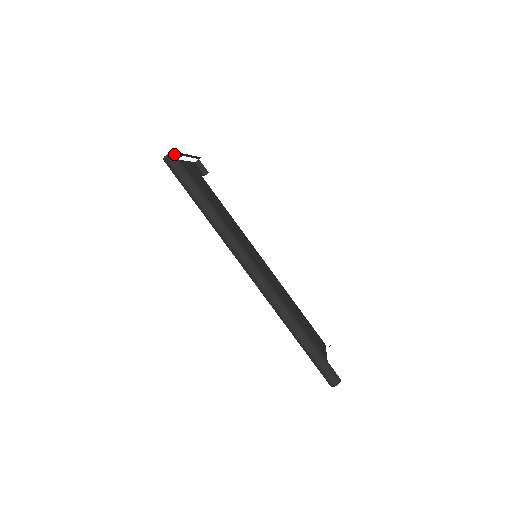
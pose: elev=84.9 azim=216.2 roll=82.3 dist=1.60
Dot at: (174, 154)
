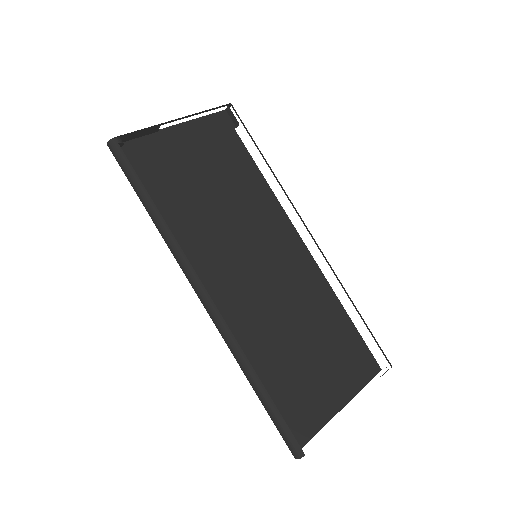
Dot at: (115, 141)
